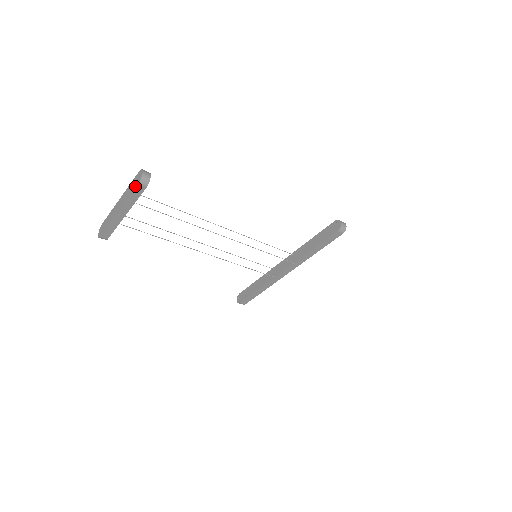
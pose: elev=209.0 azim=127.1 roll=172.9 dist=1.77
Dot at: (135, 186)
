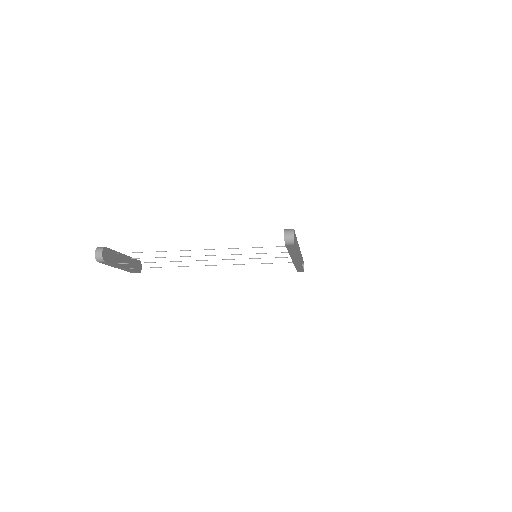
Dot at: occluded
